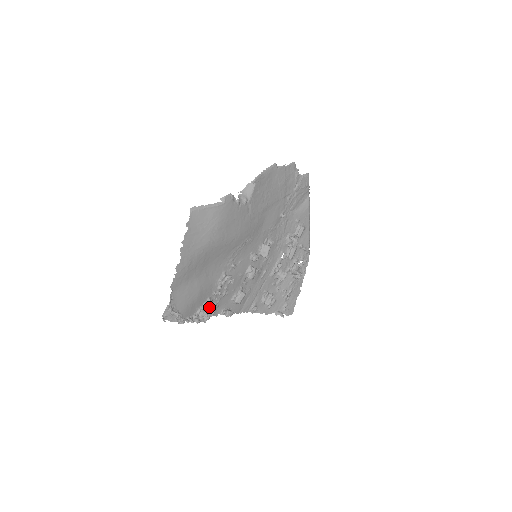
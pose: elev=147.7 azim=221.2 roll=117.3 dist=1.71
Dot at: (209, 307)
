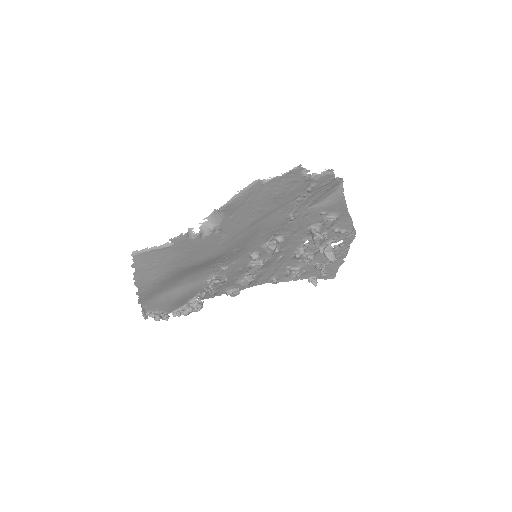
Dot at: (199, 302)
